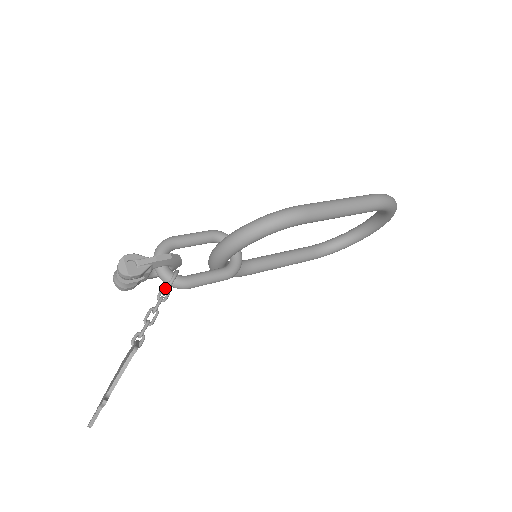
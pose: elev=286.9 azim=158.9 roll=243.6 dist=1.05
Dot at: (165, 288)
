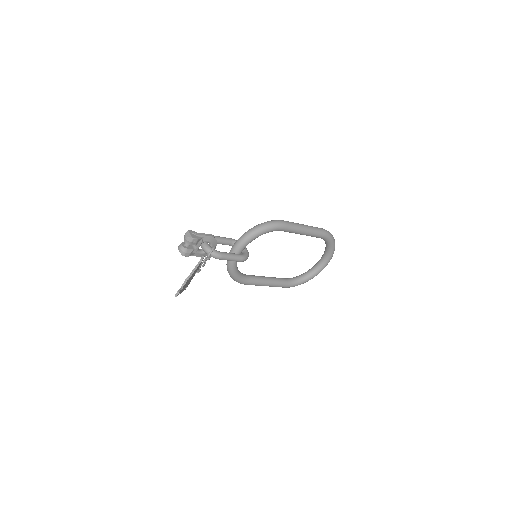
Dot at: (209, 252)
